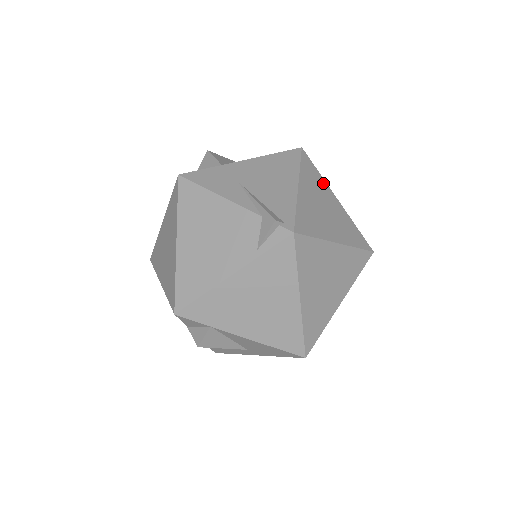
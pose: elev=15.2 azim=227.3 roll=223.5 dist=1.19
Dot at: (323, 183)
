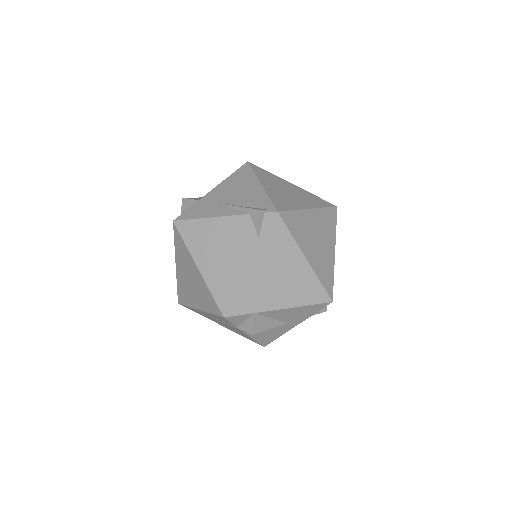
Dot at: (276, 177)
